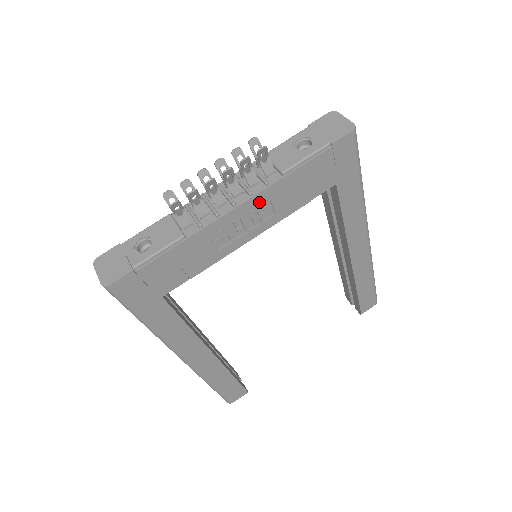
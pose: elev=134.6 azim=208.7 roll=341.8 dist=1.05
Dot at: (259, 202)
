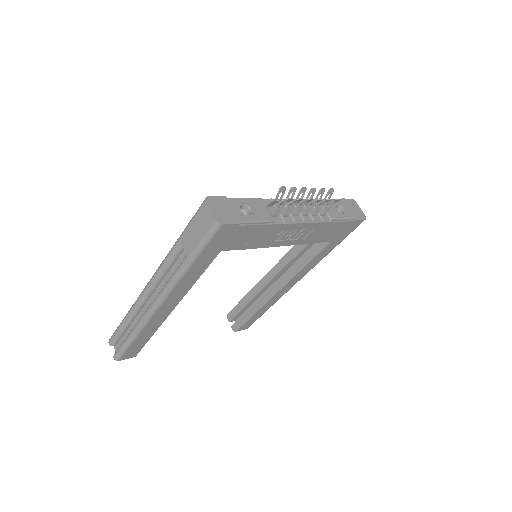
Dot at: (310, 227)
